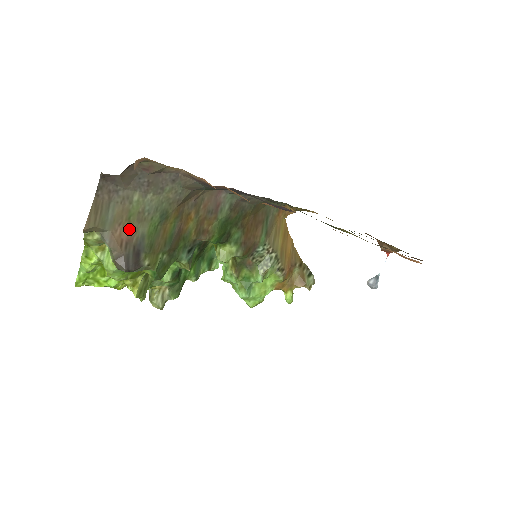
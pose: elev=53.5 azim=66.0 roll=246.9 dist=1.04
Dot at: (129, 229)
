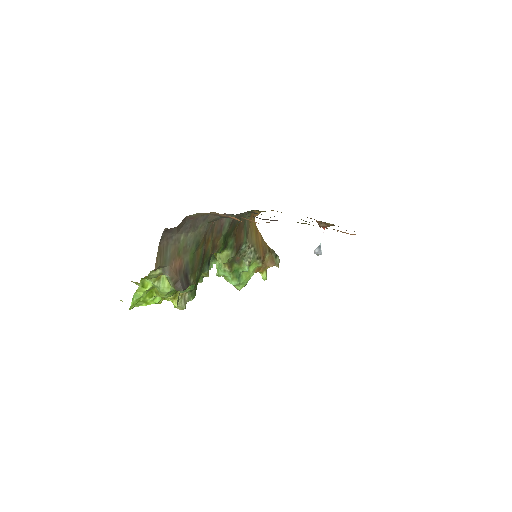
Dot at: (179, 261)
